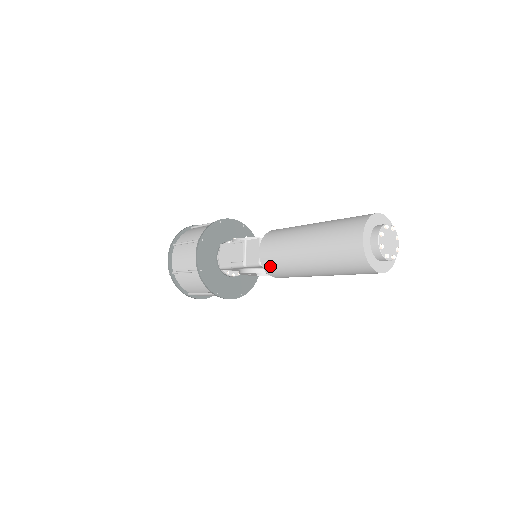
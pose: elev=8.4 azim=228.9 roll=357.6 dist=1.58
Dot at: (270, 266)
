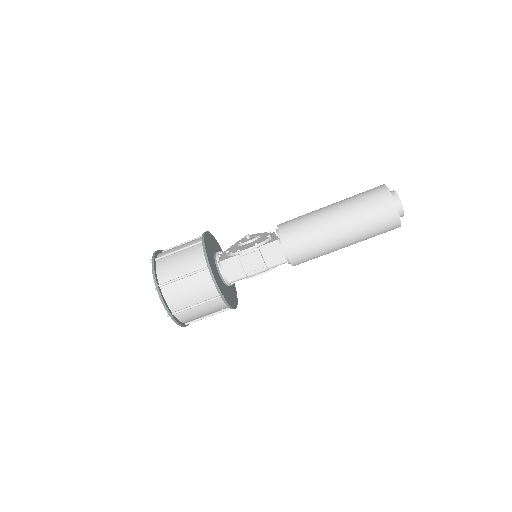
Dot at: (300, 259)
